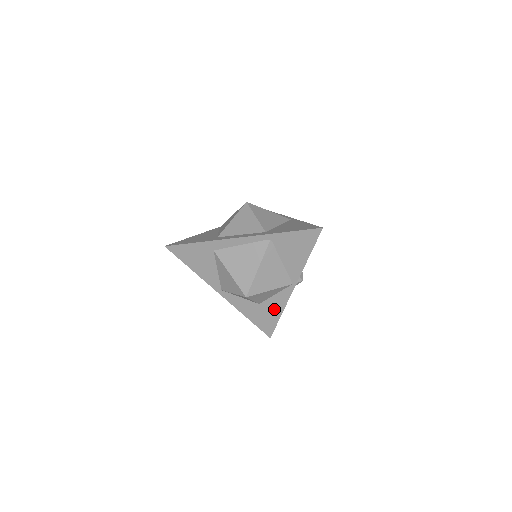
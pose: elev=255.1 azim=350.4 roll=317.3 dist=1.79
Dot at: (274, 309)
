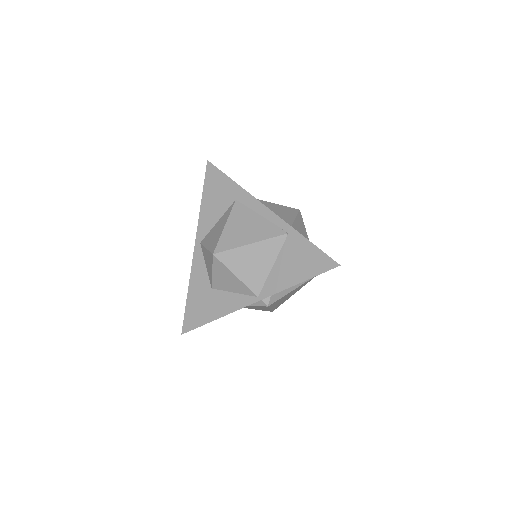
Dot at: (217, 307)
